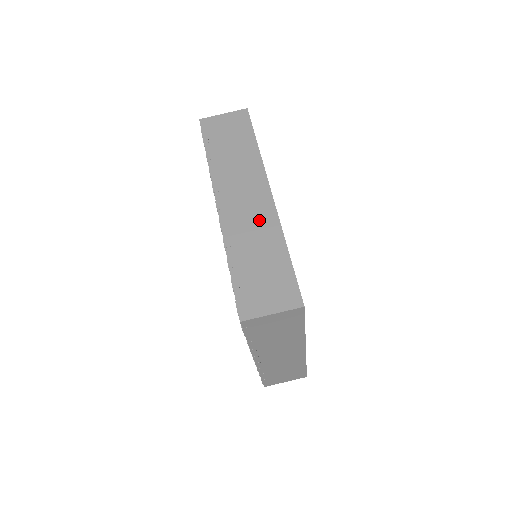
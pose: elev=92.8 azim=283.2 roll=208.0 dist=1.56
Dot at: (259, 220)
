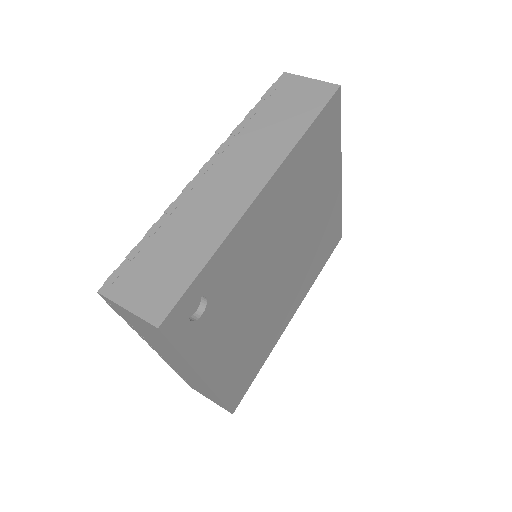
Dot at: (220, 208)
